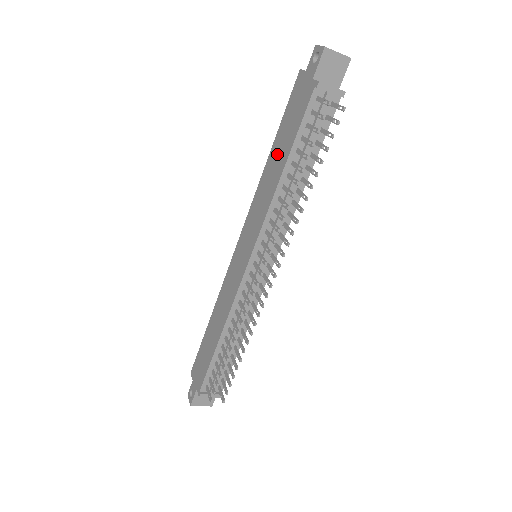
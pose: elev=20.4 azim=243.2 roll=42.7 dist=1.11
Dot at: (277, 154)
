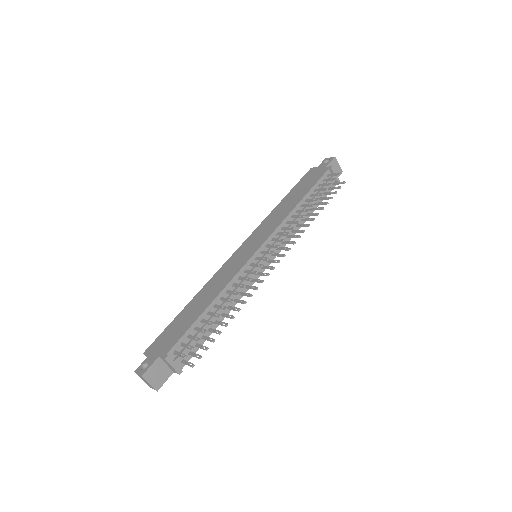
Dot at: (292, 198)
